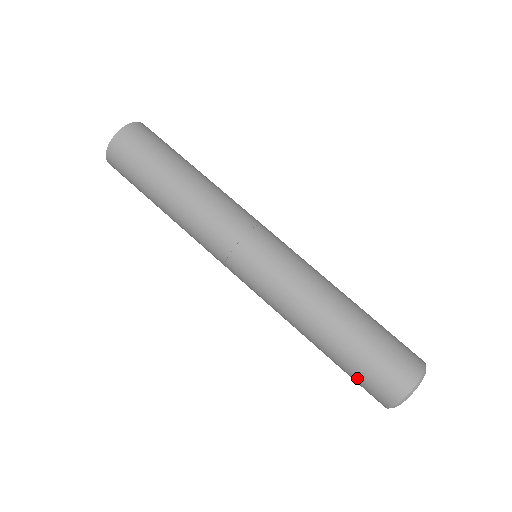
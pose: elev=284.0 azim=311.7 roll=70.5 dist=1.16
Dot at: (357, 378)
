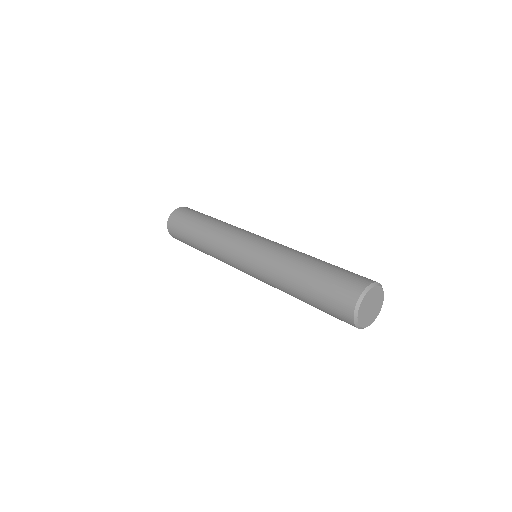
Dot at: (325, 305)
